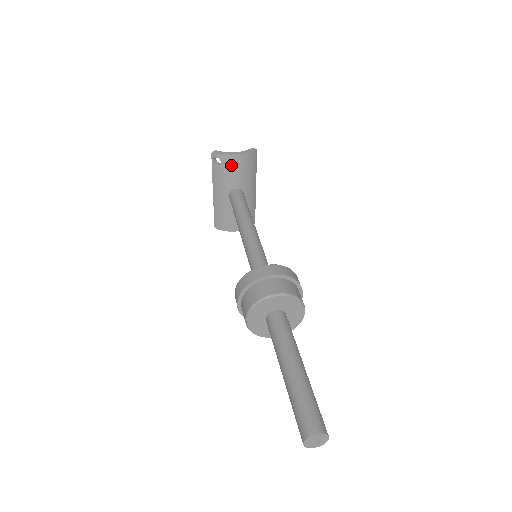
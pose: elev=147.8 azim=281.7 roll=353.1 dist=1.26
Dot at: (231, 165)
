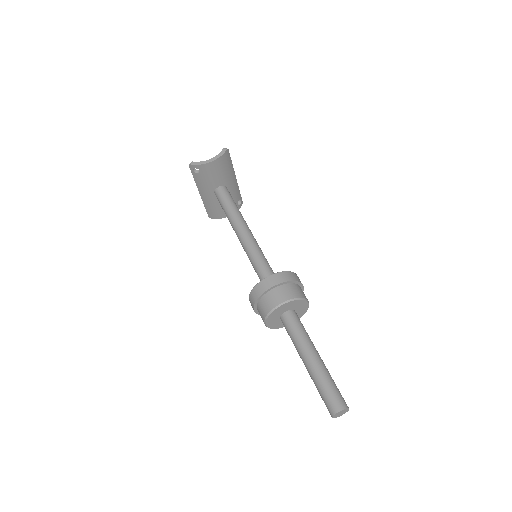
Dot at: (209, 171)
